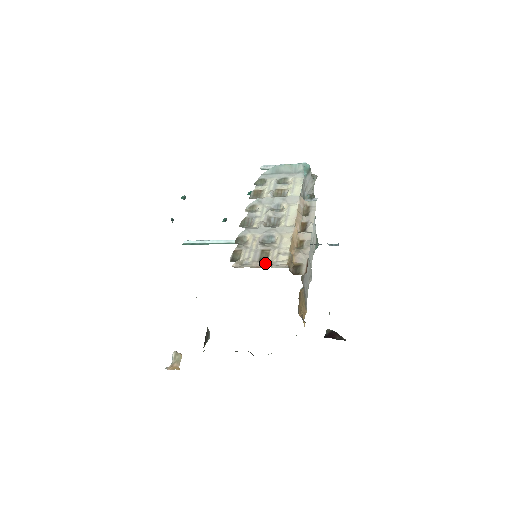
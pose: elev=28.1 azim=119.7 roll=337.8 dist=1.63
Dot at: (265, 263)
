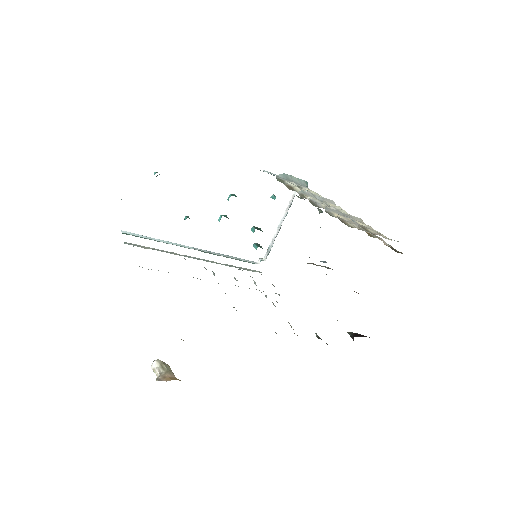
Dot at: (380, 235)
